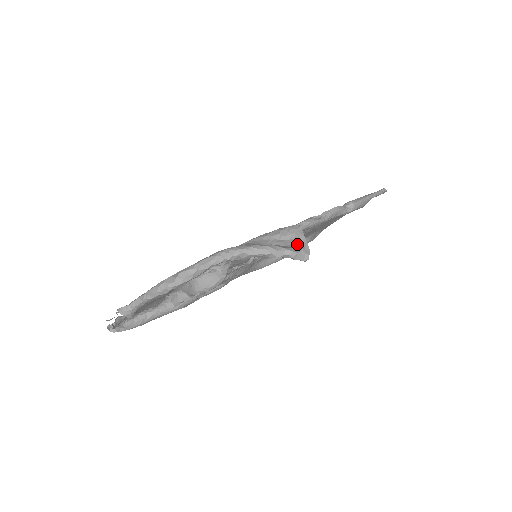
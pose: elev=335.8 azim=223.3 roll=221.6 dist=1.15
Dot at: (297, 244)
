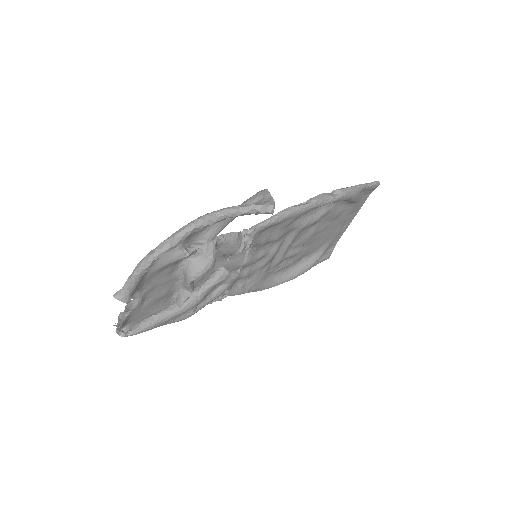
Dot at: (264, 201)
